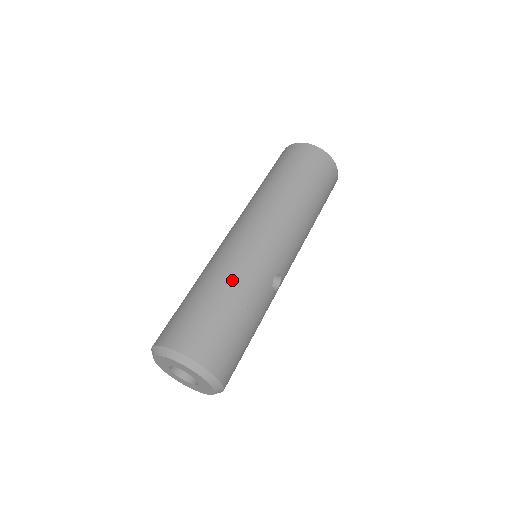
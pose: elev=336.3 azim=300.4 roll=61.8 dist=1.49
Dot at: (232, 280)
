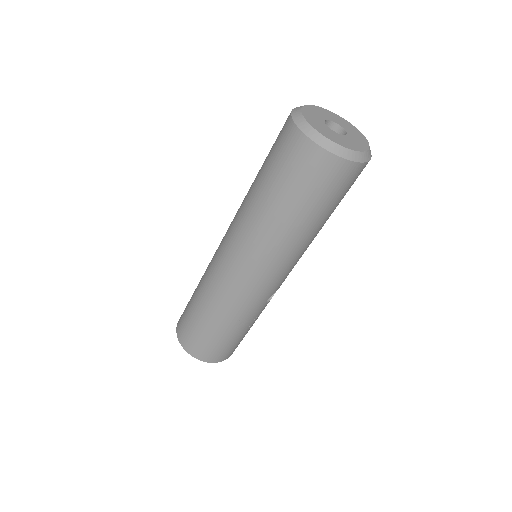
Dot at: (225, 315)
